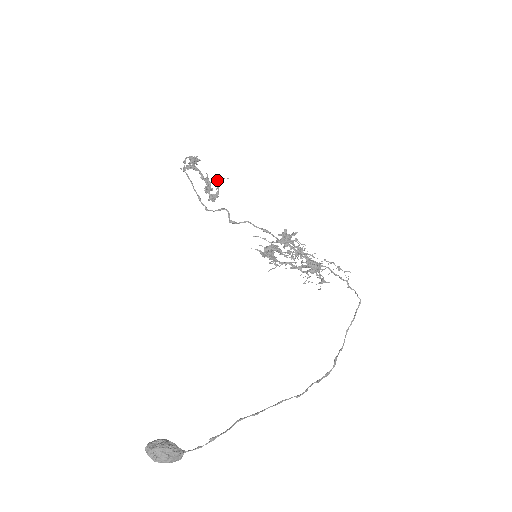
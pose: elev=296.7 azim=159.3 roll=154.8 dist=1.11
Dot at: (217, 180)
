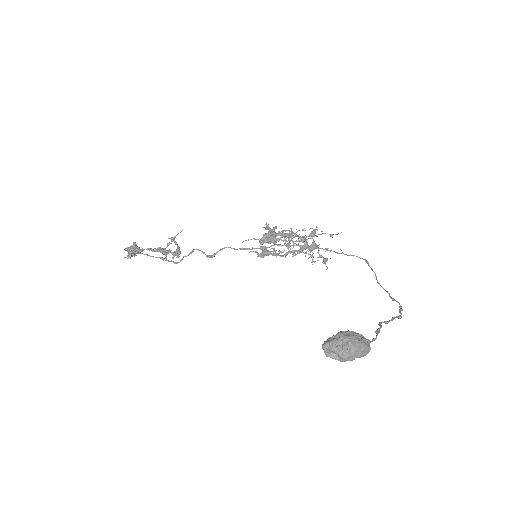
Dot at: (171, 239)
